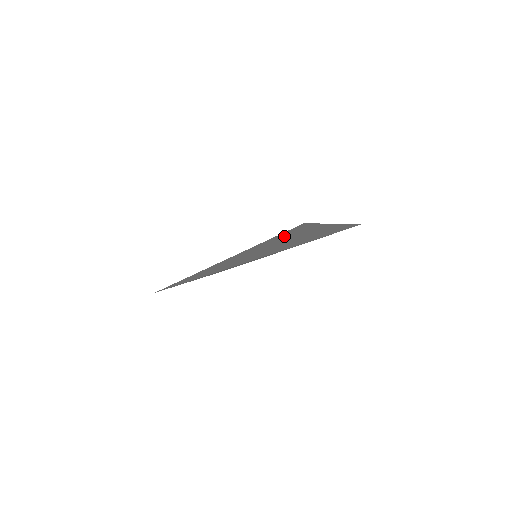
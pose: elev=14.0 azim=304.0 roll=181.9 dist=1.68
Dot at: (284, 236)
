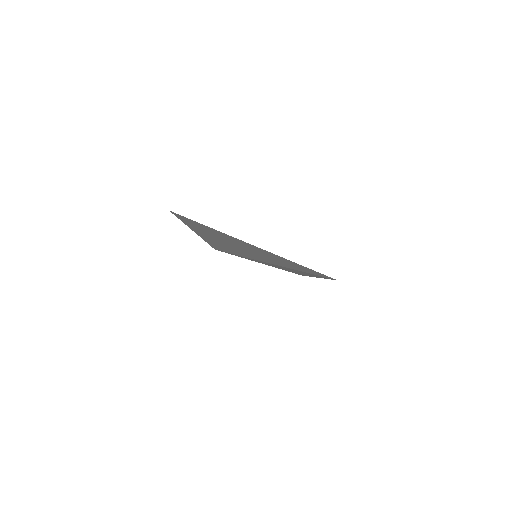
Dot at: (199, 227)
